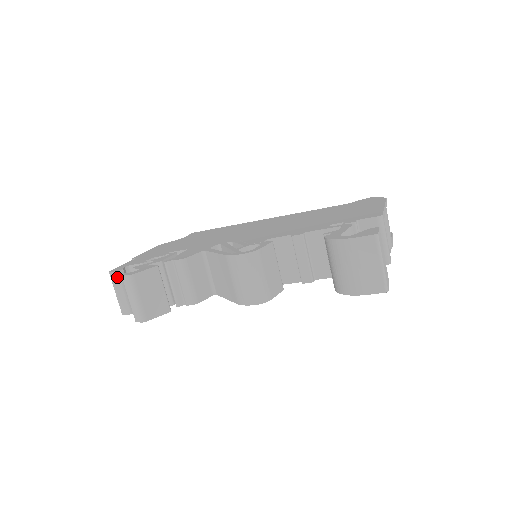
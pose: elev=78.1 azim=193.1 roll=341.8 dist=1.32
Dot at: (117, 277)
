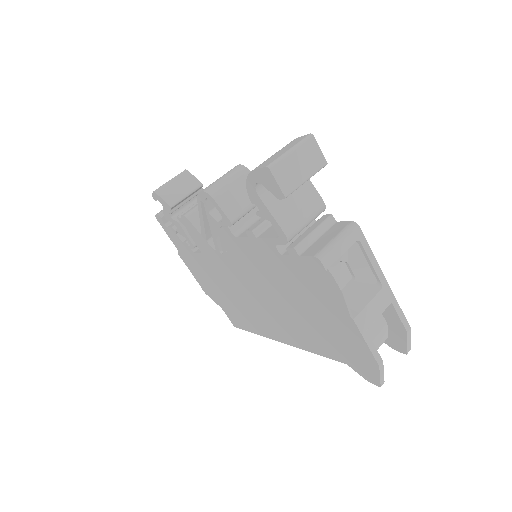
Dot at: occluded
